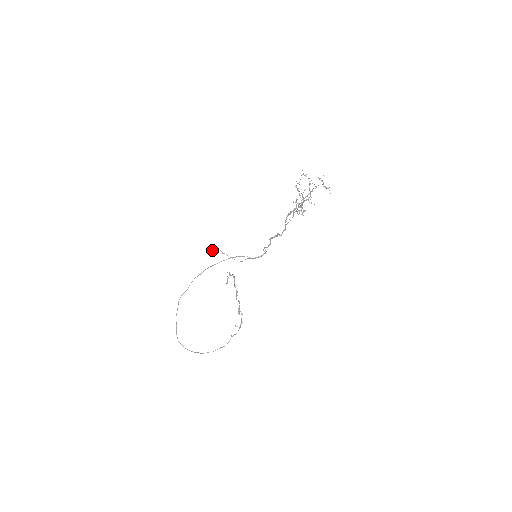
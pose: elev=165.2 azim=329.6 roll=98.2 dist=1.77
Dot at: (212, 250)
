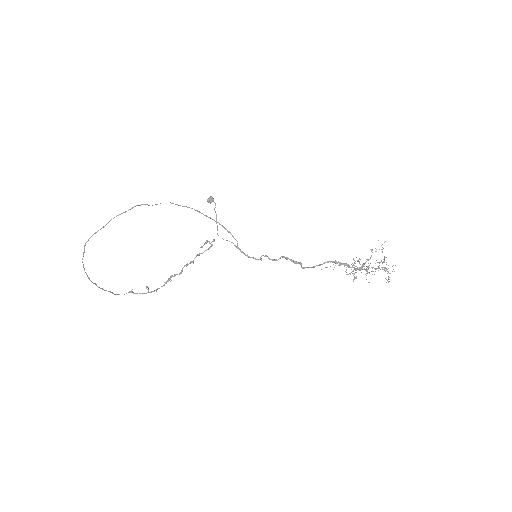
Dot at: (210, 196)
